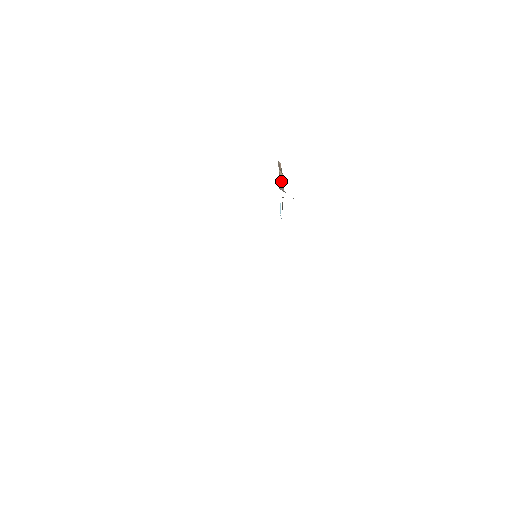
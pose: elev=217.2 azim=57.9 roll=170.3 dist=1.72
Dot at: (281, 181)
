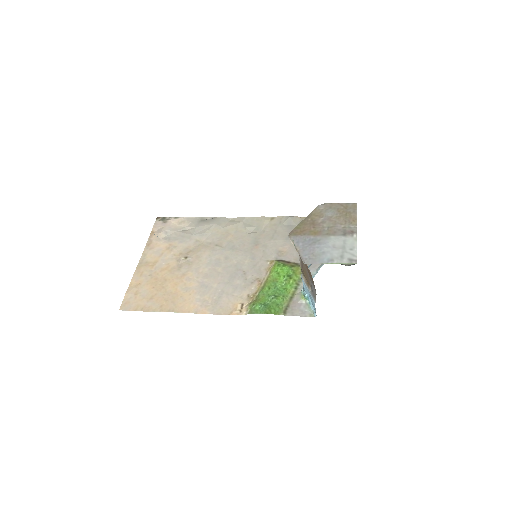
Dot at: occluded
